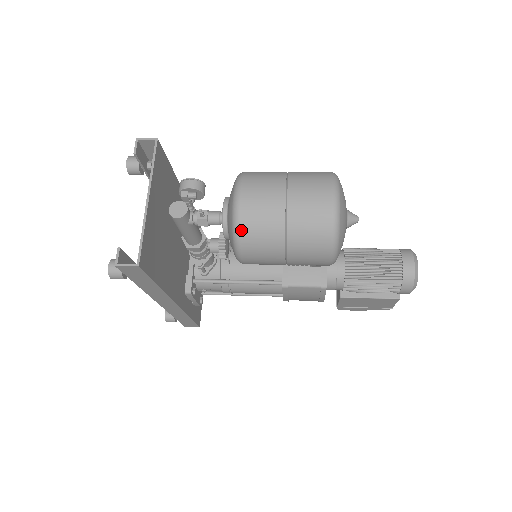
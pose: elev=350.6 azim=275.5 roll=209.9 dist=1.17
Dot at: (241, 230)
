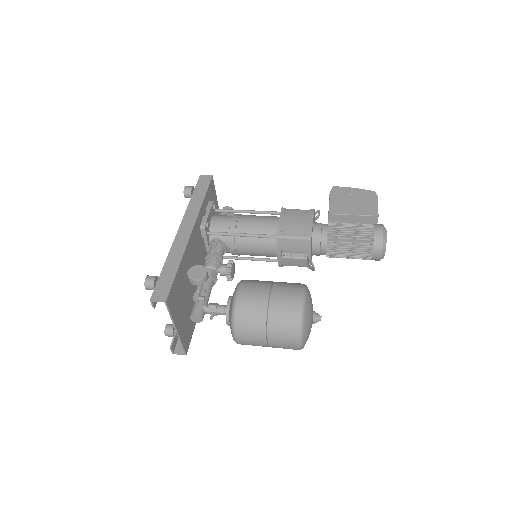
Dot at: (241, 344)
